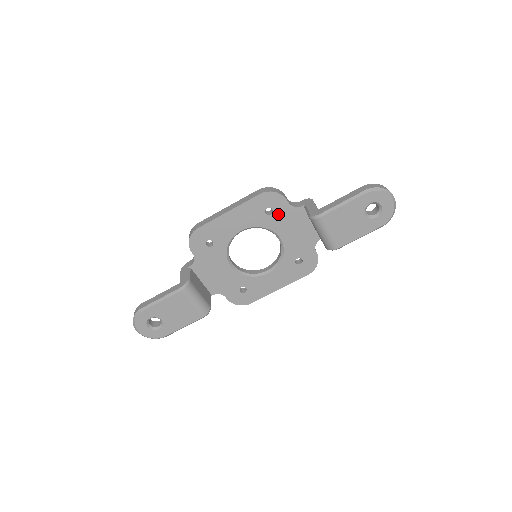
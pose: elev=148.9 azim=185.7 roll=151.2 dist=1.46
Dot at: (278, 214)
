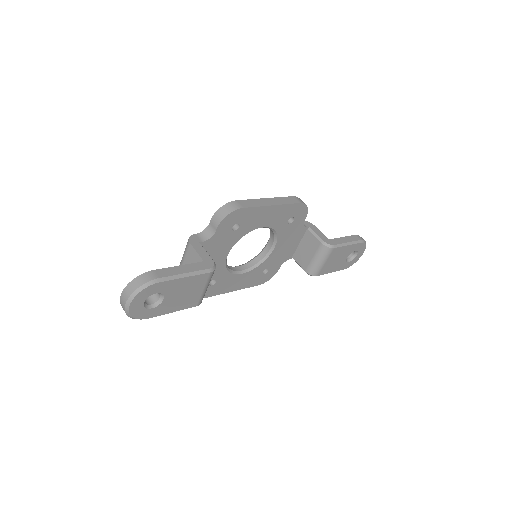
Dot at: (292, 226)
